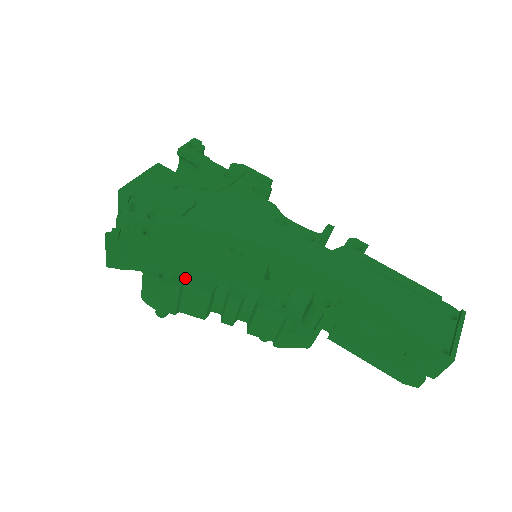
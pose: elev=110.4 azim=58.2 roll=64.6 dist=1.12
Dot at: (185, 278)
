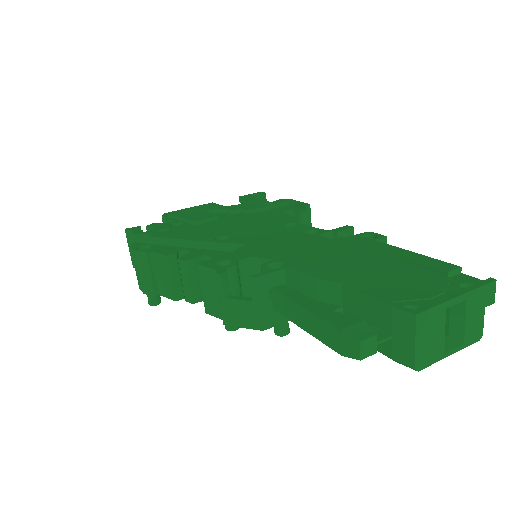
Dot at: (155, 249)
